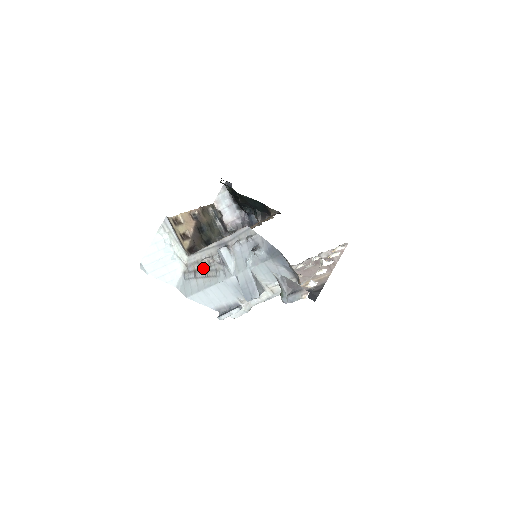
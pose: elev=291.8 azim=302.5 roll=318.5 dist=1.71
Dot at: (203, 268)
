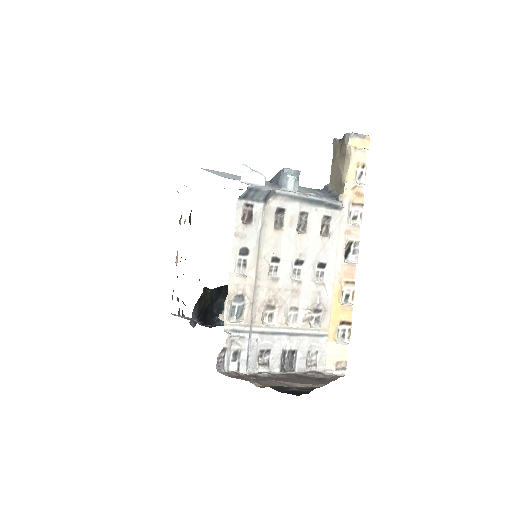
Dot at: occluded
